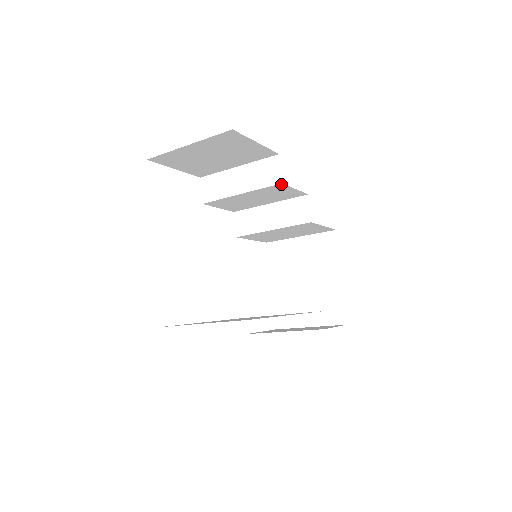
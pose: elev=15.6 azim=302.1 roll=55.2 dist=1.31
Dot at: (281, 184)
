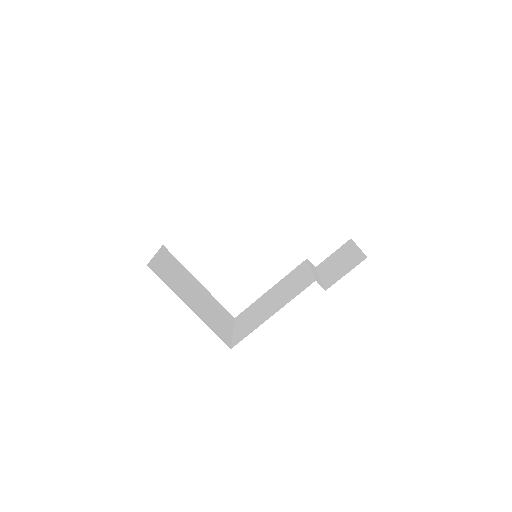
Dot at: occluded
